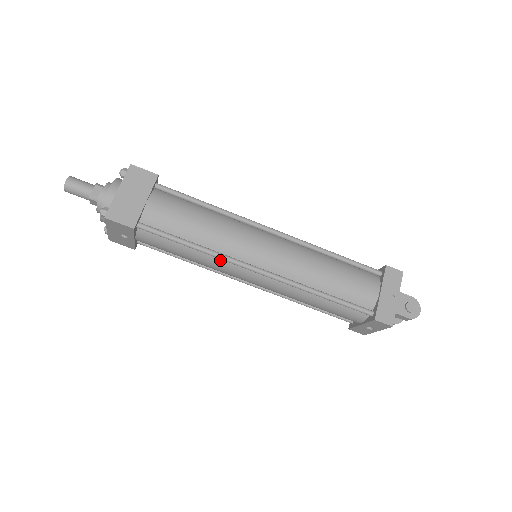
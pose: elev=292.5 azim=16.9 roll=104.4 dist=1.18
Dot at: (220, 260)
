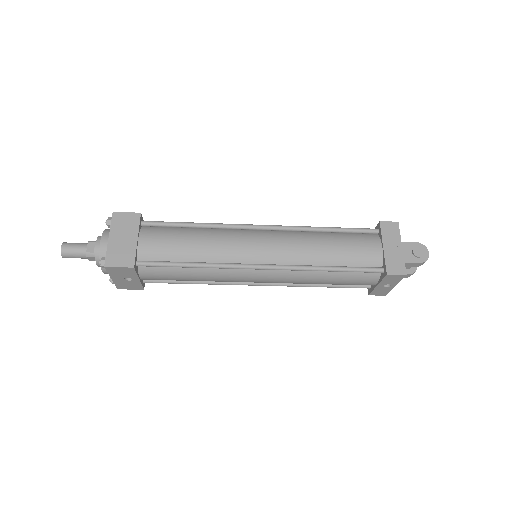
Dot at: (223, 270)
